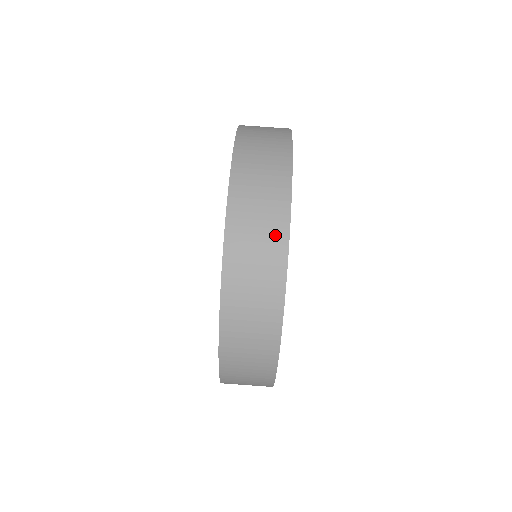
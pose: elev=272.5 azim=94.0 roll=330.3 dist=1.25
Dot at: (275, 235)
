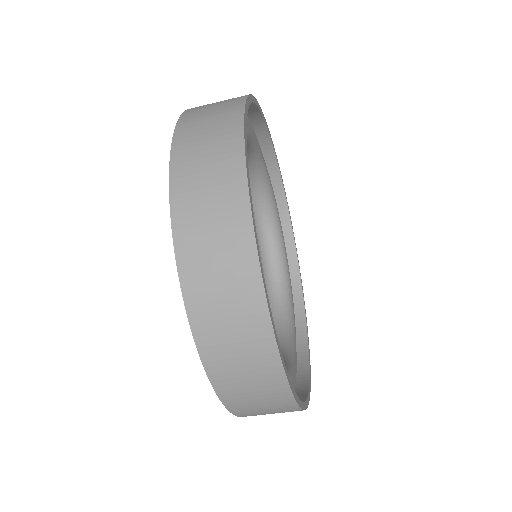
Dot at: (231, 200)
